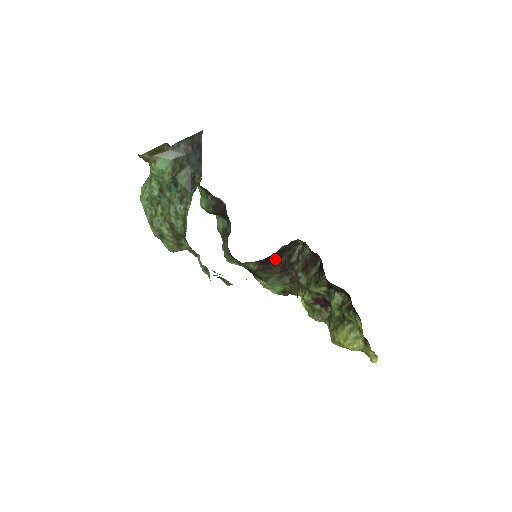
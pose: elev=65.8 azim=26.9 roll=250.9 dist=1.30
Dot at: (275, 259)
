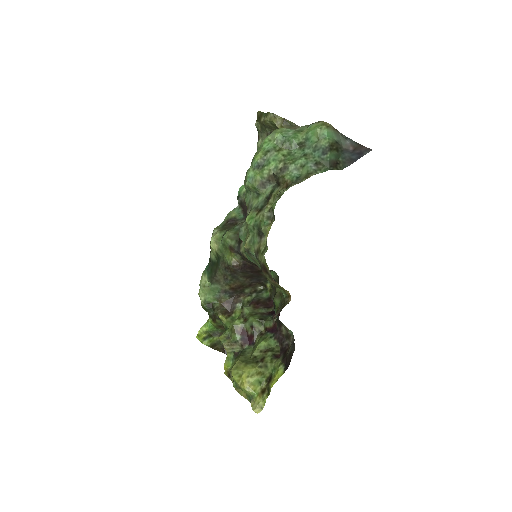
Dot at: (249, 274)
